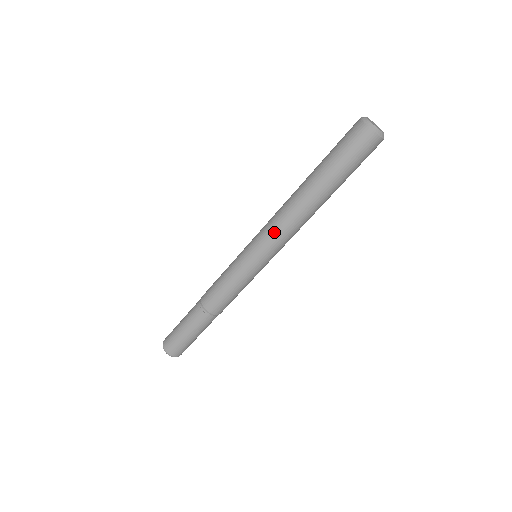
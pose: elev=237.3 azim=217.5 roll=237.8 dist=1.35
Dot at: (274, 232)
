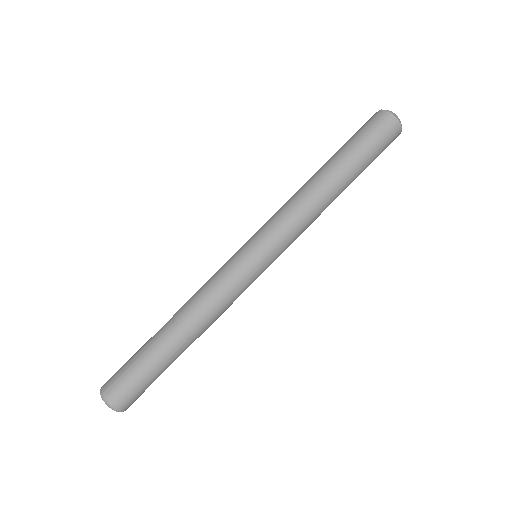
Dot at: (276, 212)
